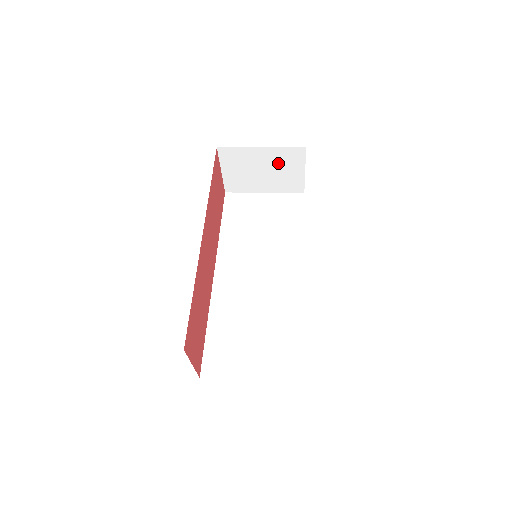
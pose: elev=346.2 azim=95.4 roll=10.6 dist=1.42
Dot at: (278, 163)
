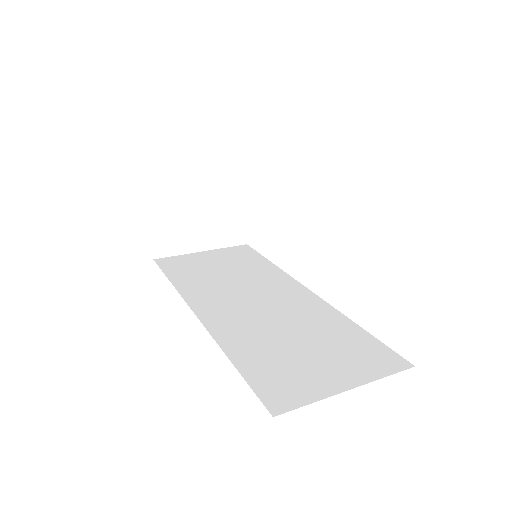
Dot at: (218, 199)
